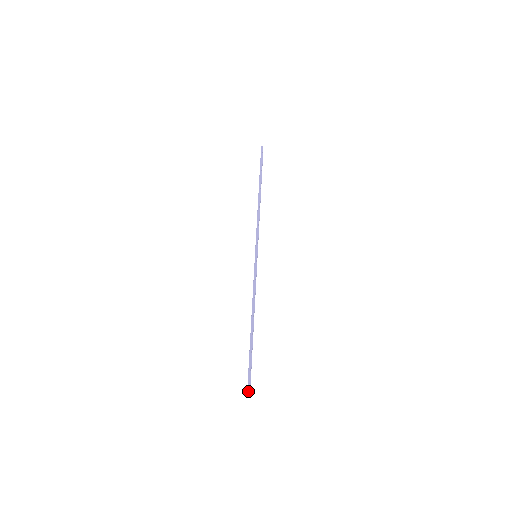
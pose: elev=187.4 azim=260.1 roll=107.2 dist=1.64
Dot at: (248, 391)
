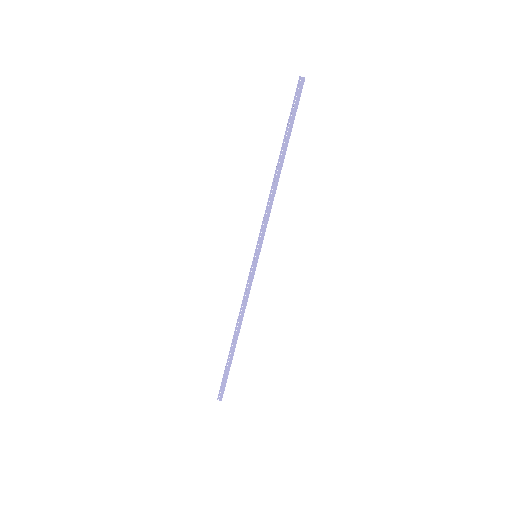
Dot at: (222, 397)
